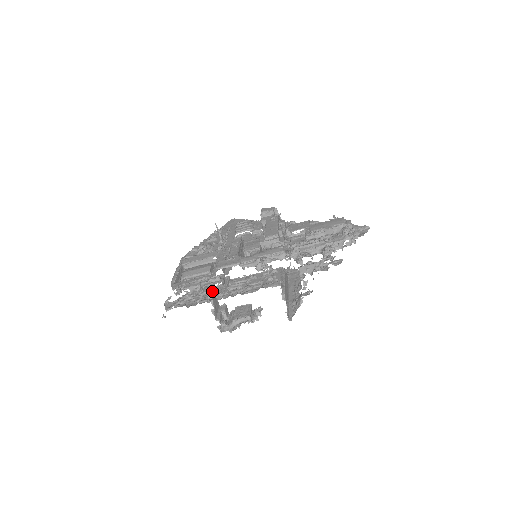
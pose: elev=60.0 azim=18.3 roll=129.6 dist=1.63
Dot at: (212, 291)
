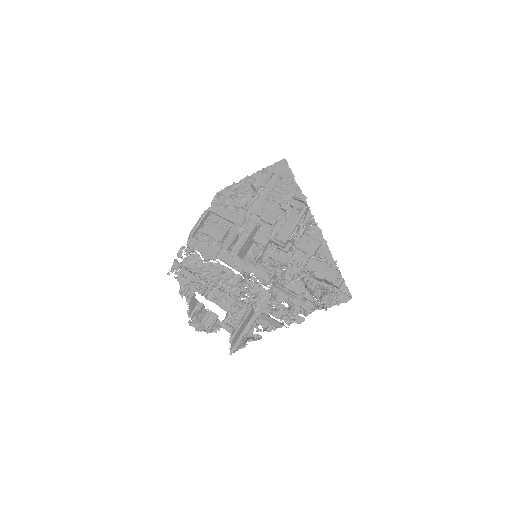
Dot at: (192, 298)
